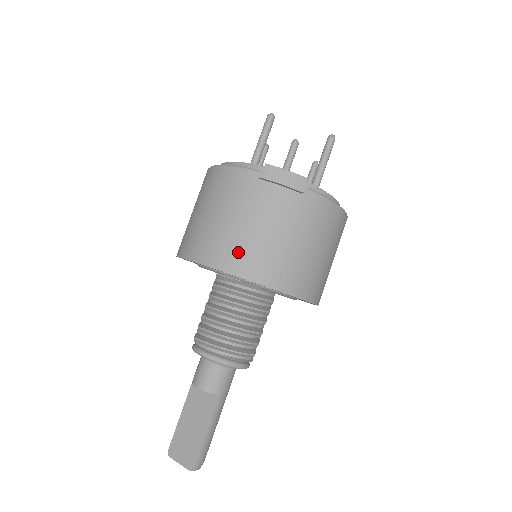
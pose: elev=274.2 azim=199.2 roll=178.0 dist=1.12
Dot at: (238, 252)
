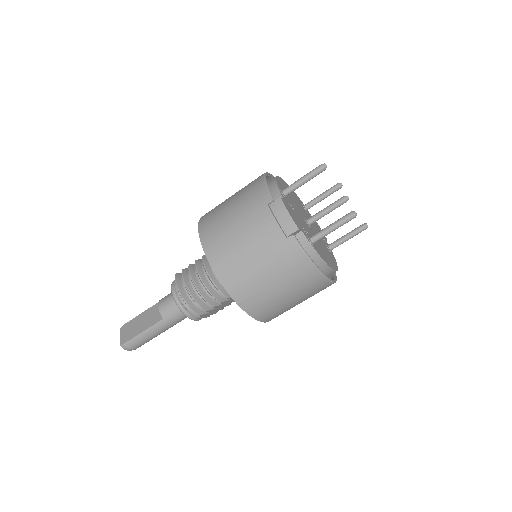
Dot at: (219, 241)
